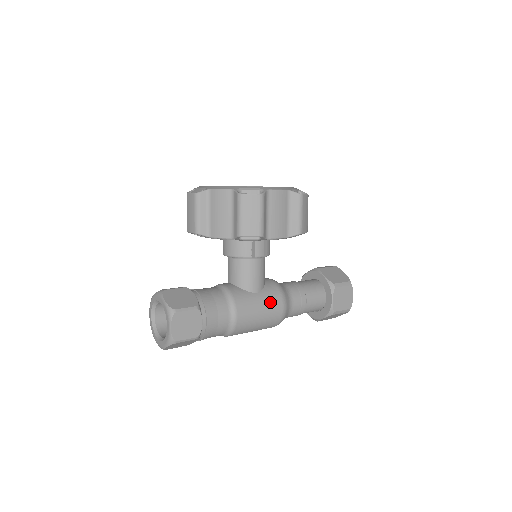
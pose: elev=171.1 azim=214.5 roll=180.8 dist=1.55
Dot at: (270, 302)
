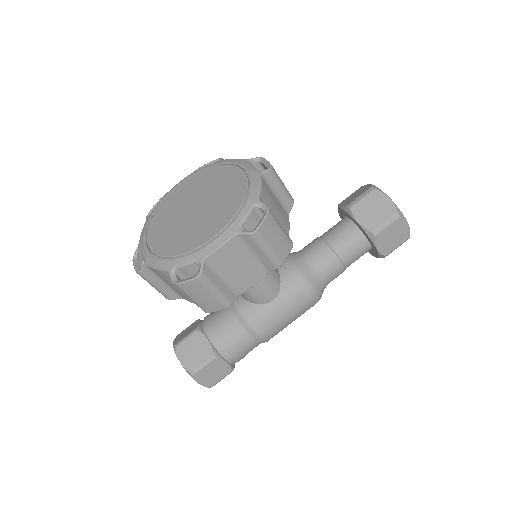
Dot at: (293, 302)
